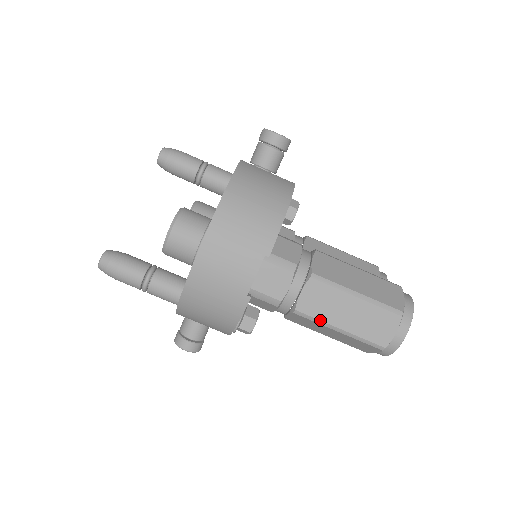
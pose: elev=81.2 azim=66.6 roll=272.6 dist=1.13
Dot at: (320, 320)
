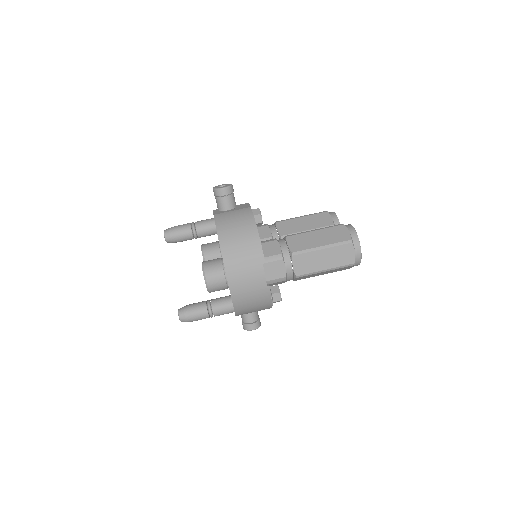
Dot at: (312, 273)
